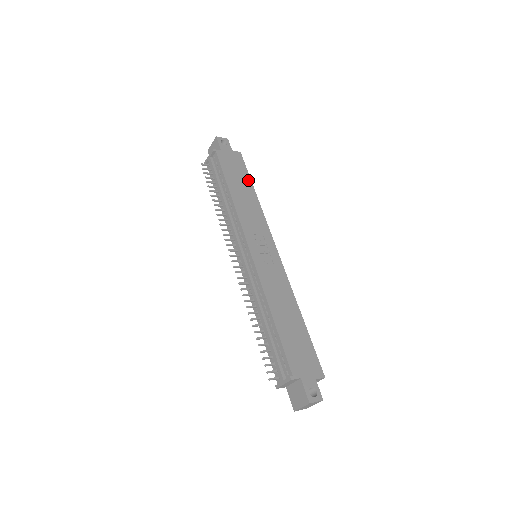
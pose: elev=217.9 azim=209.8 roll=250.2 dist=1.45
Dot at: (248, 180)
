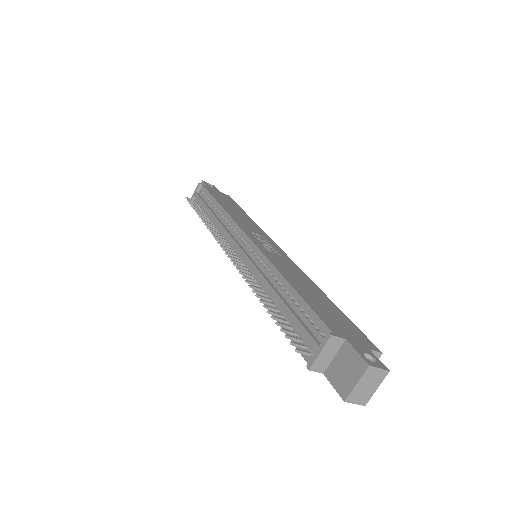
Dot at: (239, 208)
